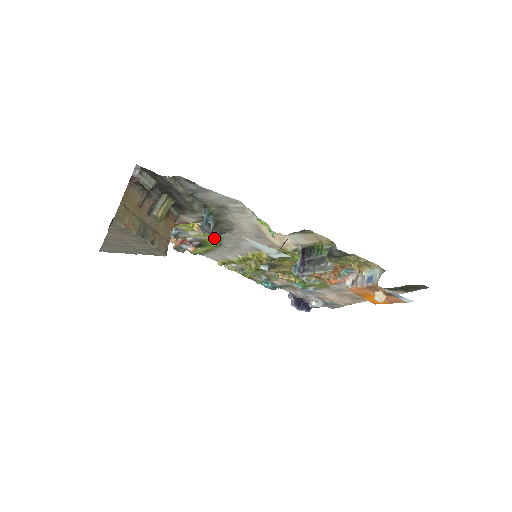
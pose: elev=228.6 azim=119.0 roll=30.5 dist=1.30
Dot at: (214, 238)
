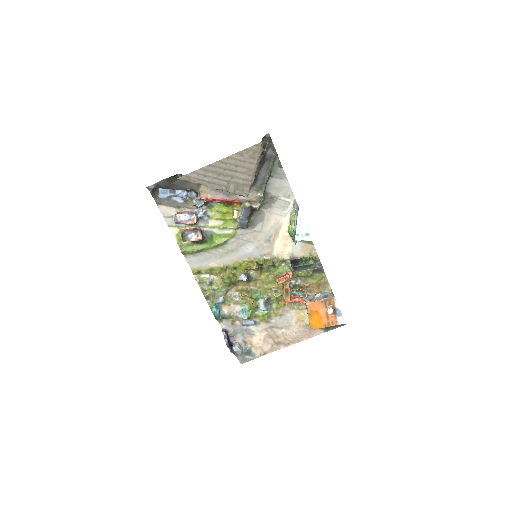
Dot at: (226, 234)
